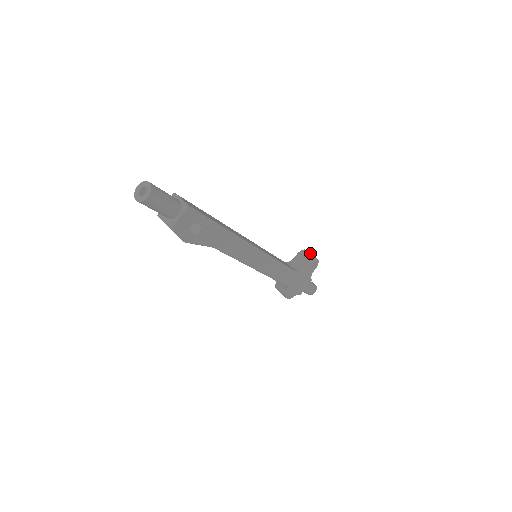
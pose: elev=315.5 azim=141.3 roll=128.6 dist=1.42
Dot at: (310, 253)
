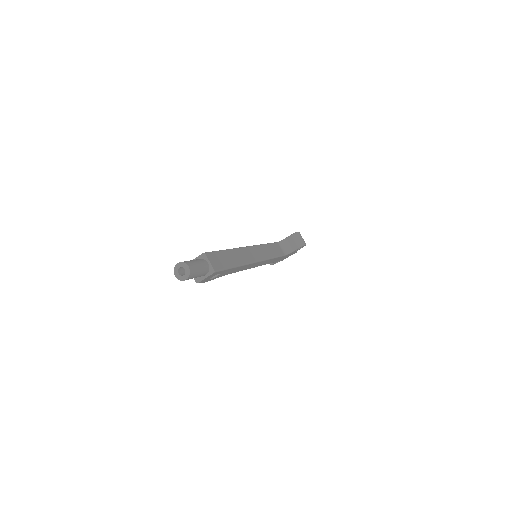
Dot at: (301, 237)
